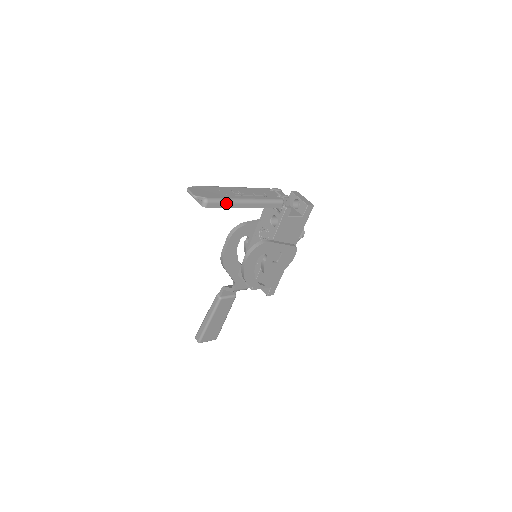
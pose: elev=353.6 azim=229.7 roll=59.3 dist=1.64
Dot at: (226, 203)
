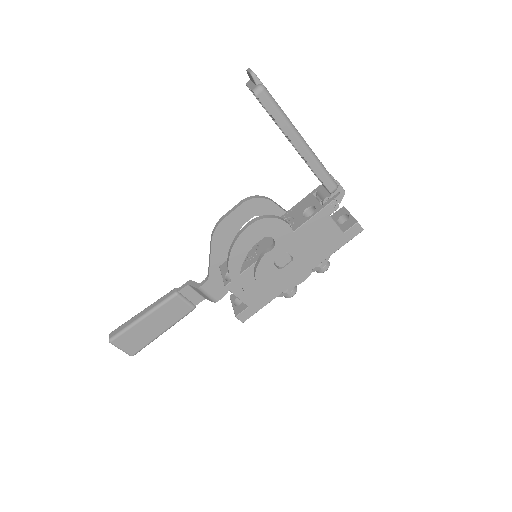
Dot at: (280, 115)
